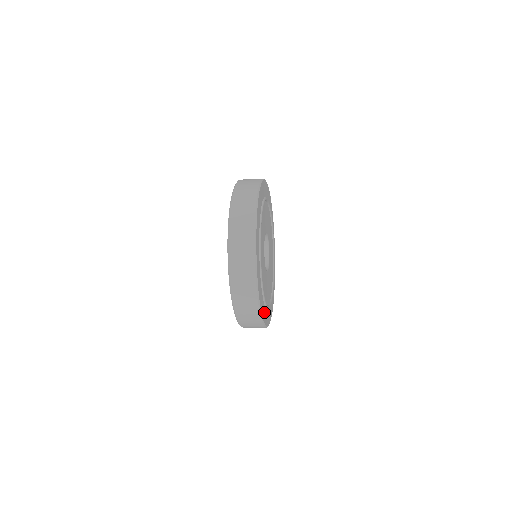
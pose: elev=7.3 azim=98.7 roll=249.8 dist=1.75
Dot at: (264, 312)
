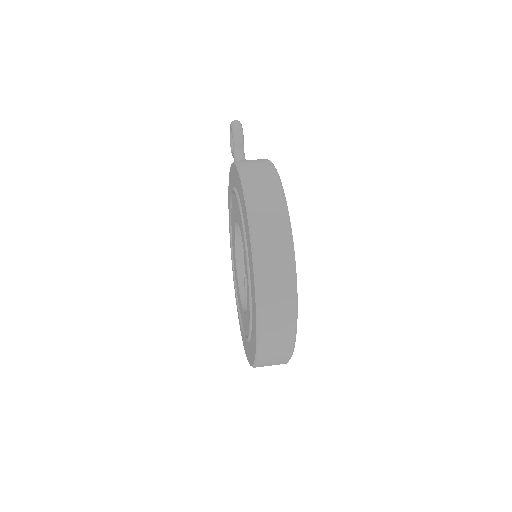
Dot at: occluded
